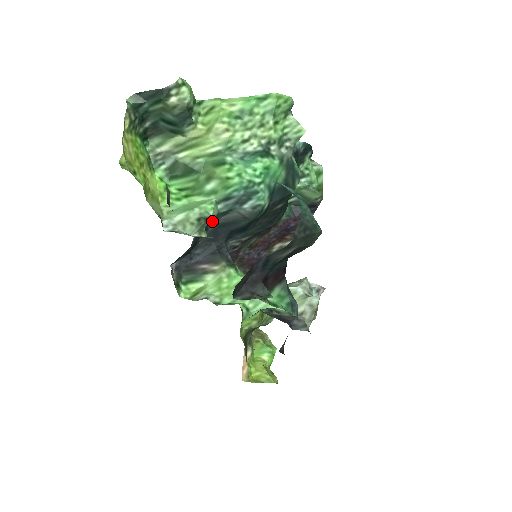
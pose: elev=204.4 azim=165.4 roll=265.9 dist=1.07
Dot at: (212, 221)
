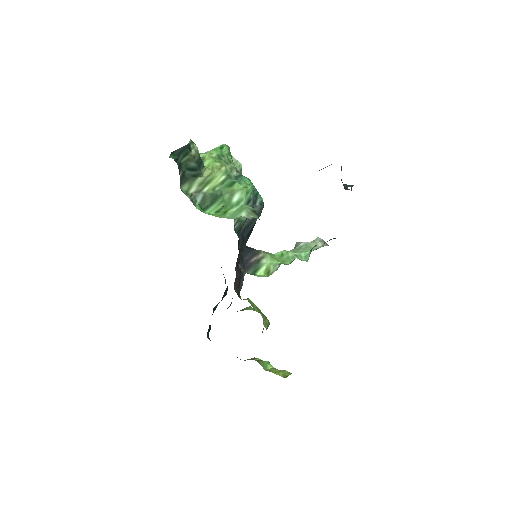
Dot at: occluded
